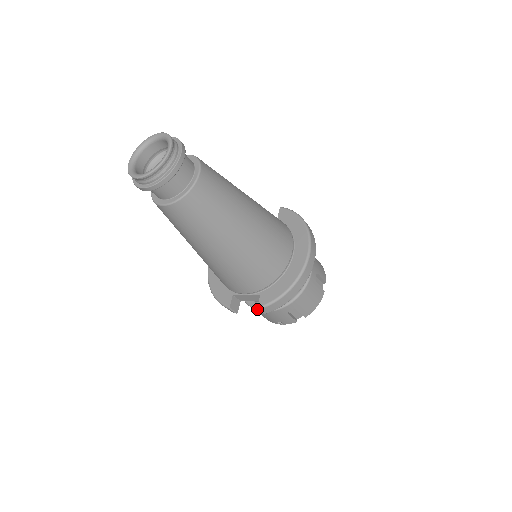
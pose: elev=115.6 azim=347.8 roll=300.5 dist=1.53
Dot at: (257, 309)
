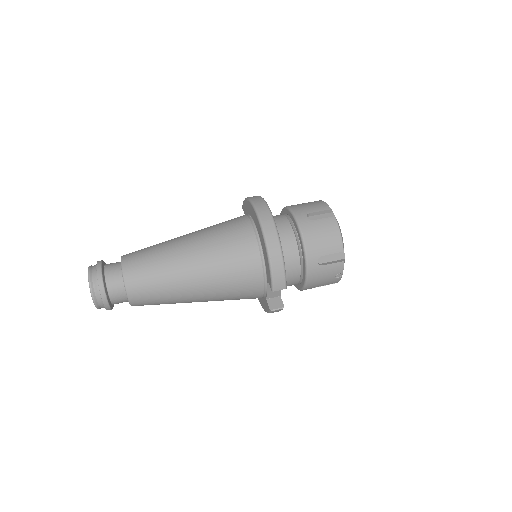
Dot at: (303, 287)
